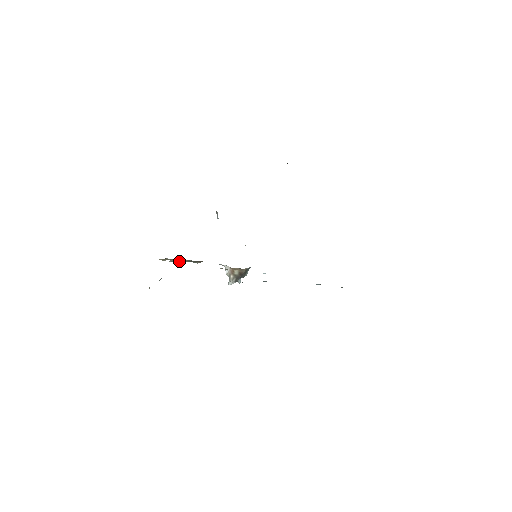
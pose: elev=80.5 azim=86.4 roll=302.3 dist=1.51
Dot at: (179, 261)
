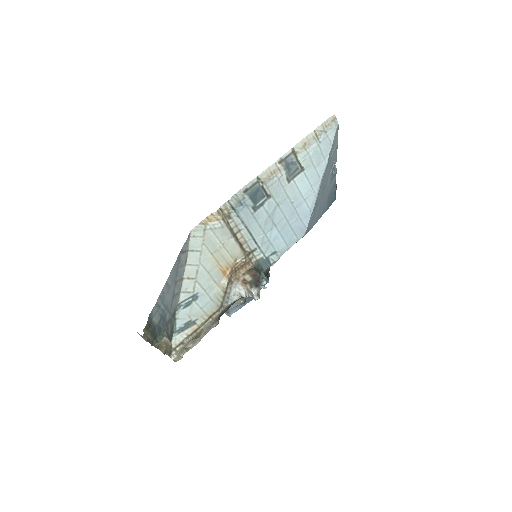
Dot at: (196, 342)
